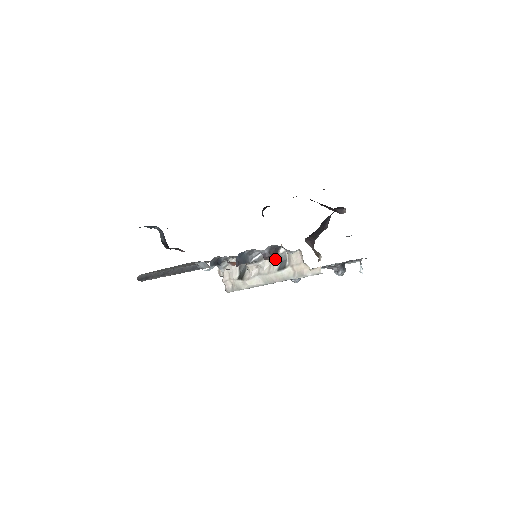
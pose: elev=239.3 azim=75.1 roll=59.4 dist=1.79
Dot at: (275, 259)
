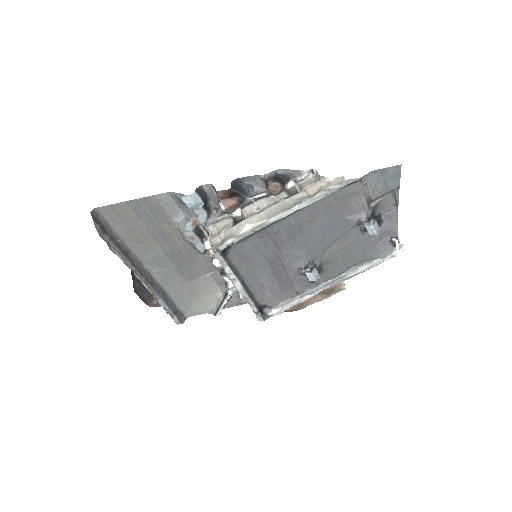
Dot at: (282, 193)
